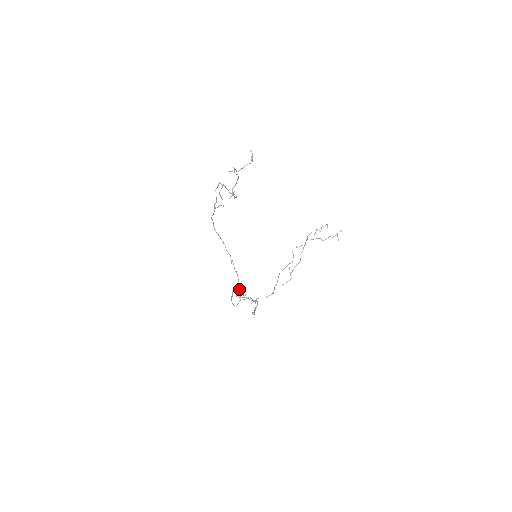
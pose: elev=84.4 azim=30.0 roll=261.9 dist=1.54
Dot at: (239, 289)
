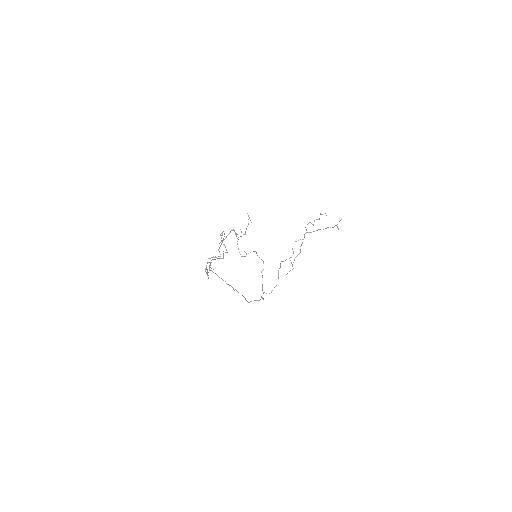
Dot at: (246, 300)
